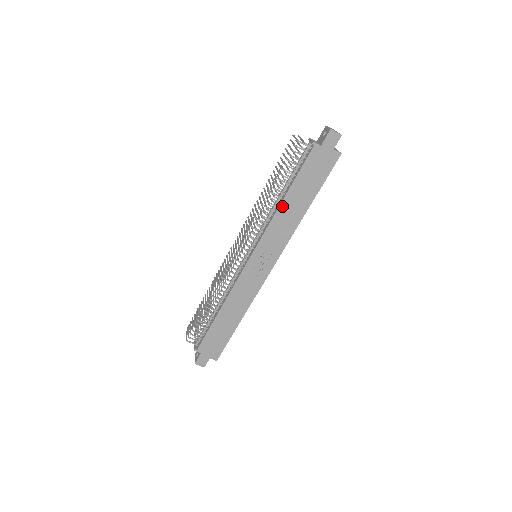
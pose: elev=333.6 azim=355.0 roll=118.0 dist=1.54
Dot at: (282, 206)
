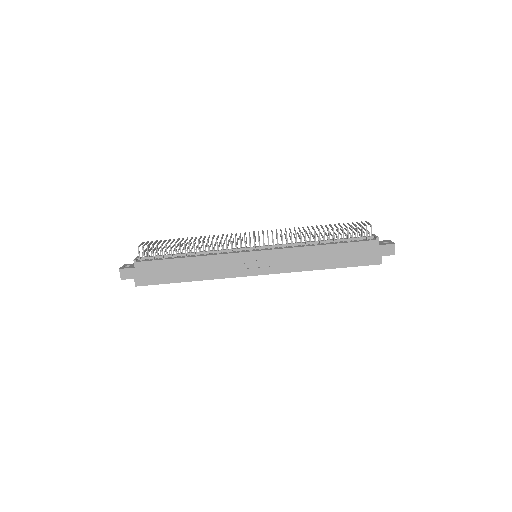
Dot at: (315, 248)
